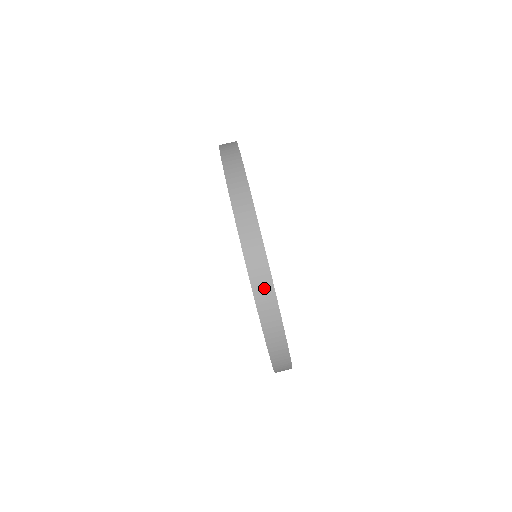
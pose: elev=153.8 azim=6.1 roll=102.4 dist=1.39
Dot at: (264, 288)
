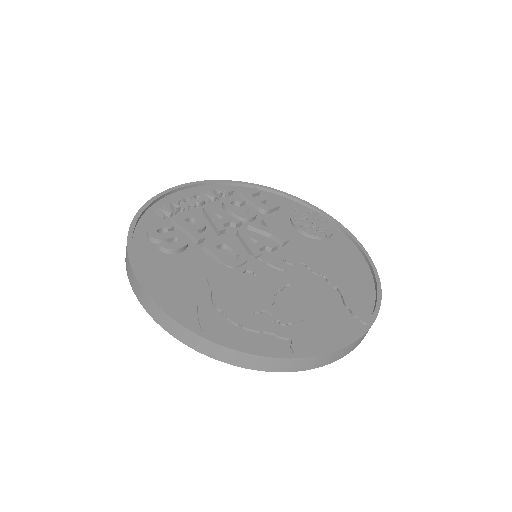
Dot at: (337, 356)
